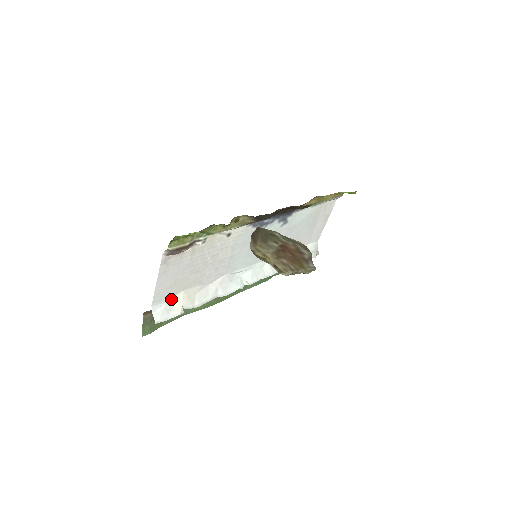
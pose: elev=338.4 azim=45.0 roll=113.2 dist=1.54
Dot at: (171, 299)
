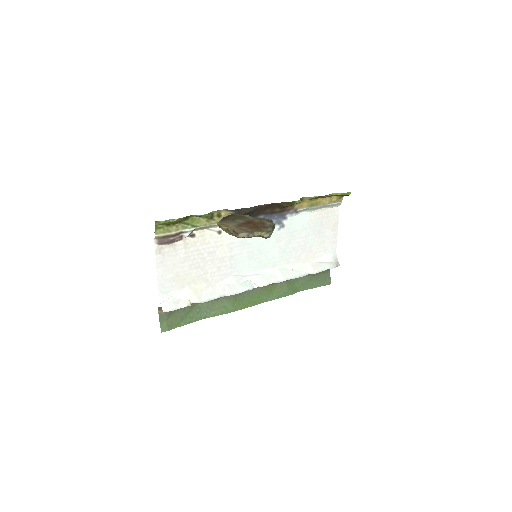
Dot at: (178, 293)
